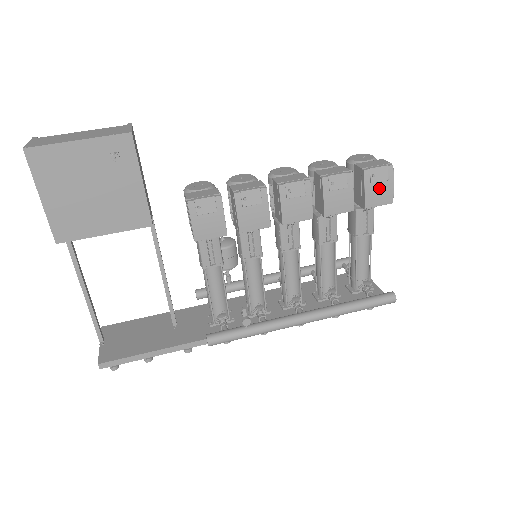
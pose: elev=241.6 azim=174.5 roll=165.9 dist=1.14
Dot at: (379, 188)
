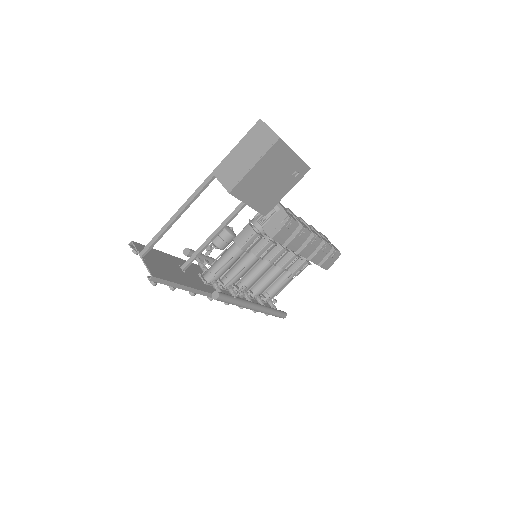
Dot at: (331, 261)
